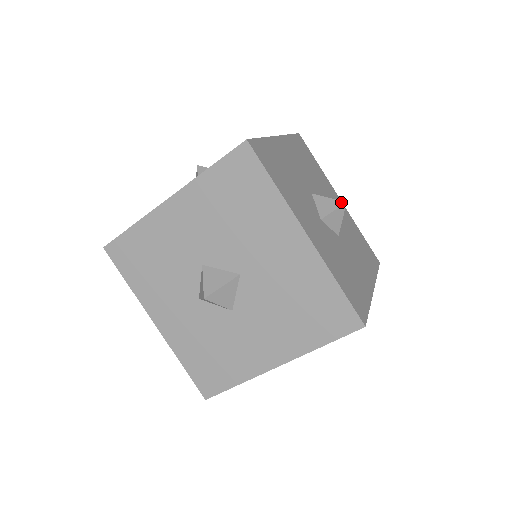
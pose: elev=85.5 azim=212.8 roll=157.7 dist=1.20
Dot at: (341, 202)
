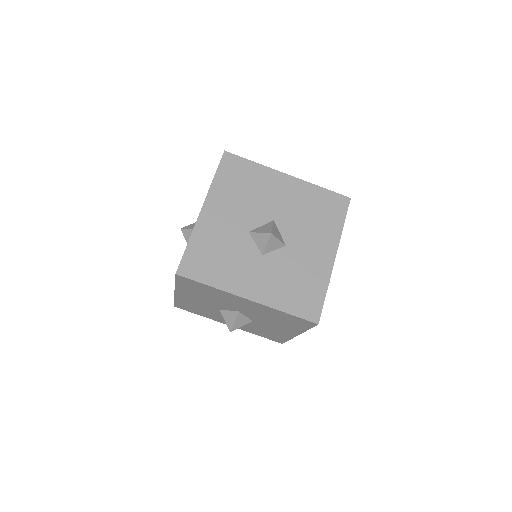
Dot at: occluded
